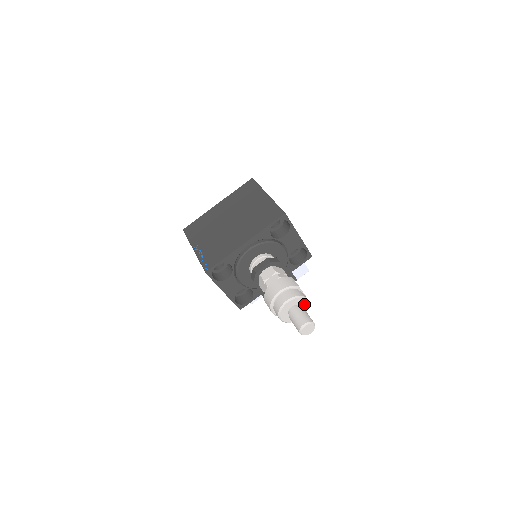
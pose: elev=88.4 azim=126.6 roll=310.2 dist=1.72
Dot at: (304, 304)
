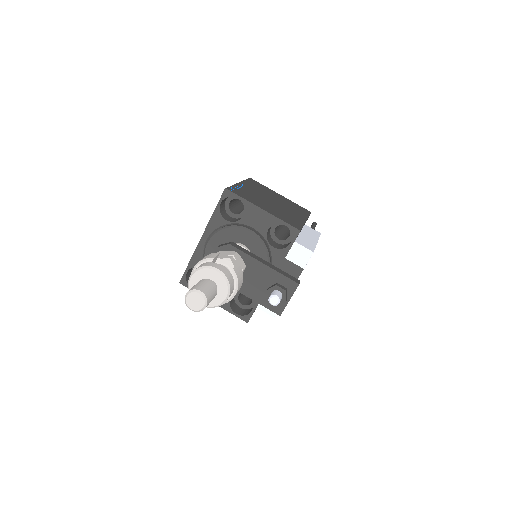
Dot at: (216, 276)
